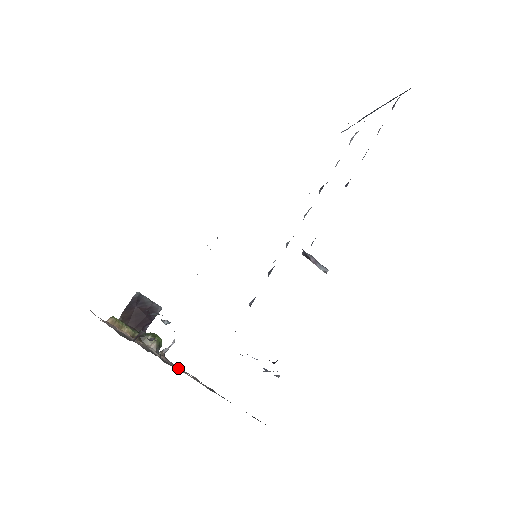
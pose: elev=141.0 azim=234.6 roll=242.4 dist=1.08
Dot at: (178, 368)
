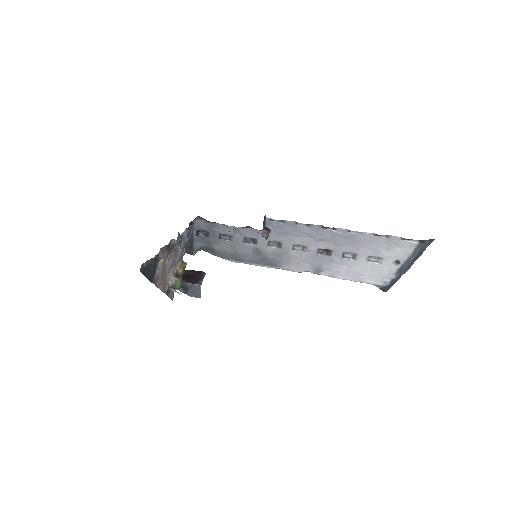
Dot at: (168, 249)
